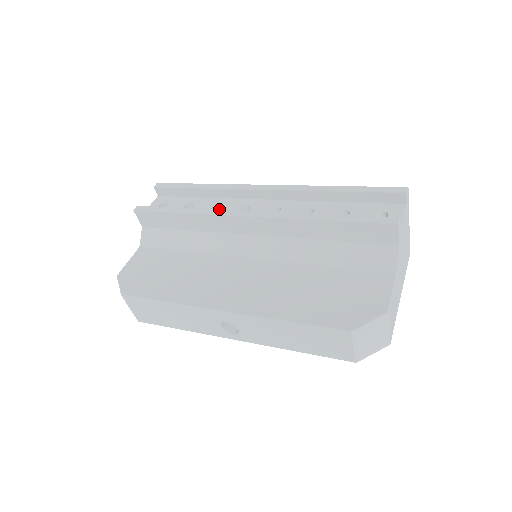
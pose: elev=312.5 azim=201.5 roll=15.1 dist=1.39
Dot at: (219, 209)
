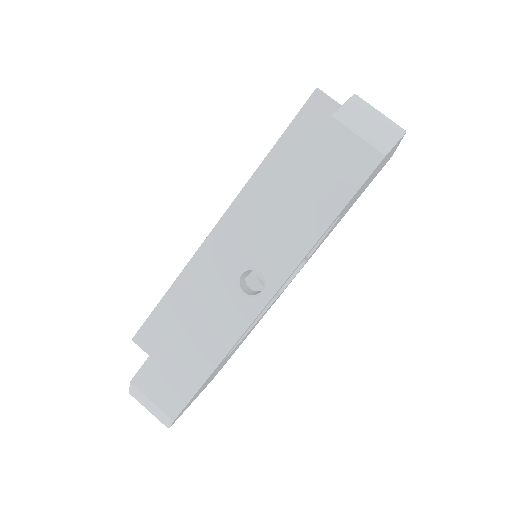
Dot at: occluded
